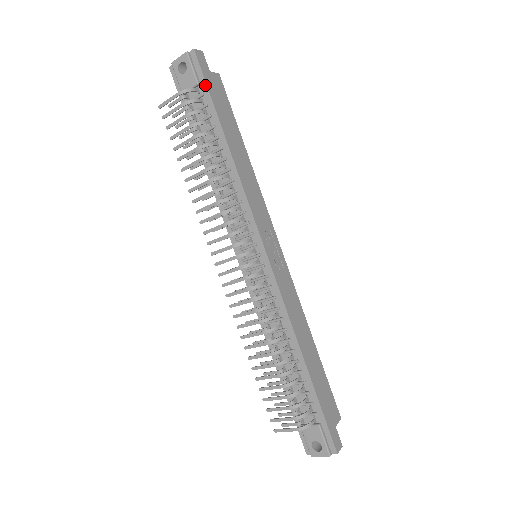
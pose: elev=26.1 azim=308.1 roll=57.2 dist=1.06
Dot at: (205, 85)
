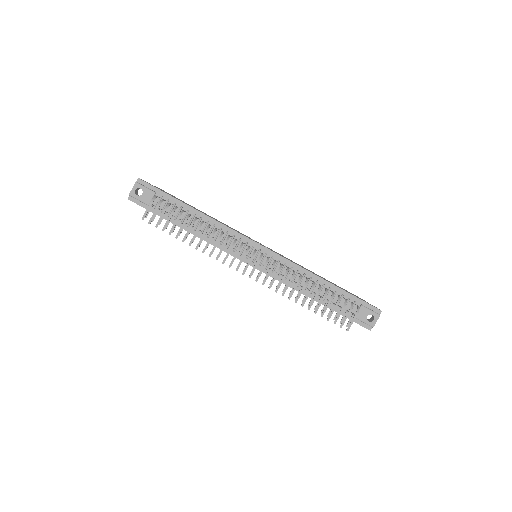
Dot at: (160, 191)
